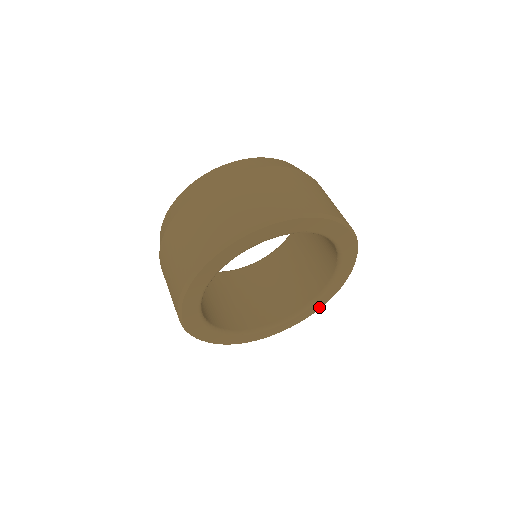
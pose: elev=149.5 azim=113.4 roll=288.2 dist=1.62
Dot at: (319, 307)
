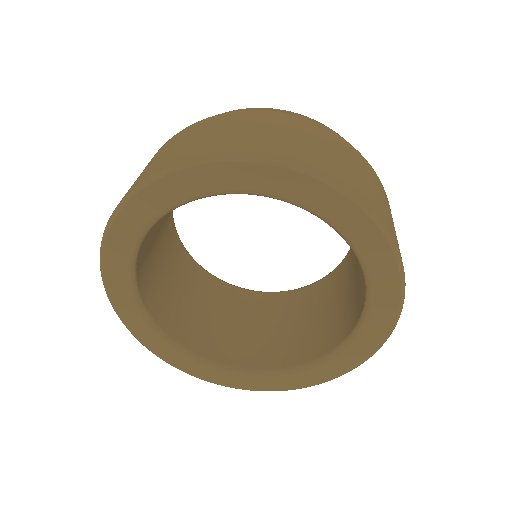
Dot at: (359, 360)
